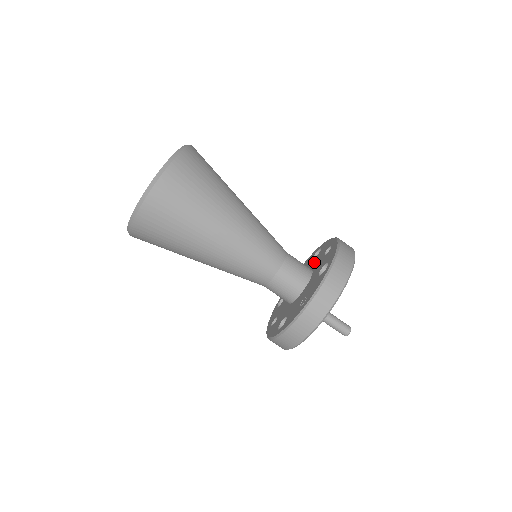
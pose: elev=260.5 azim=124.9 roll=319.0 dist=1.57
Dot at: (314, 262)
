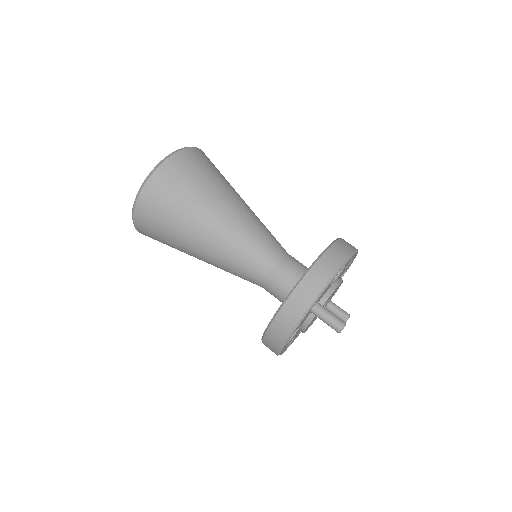
Dot at: occluded
